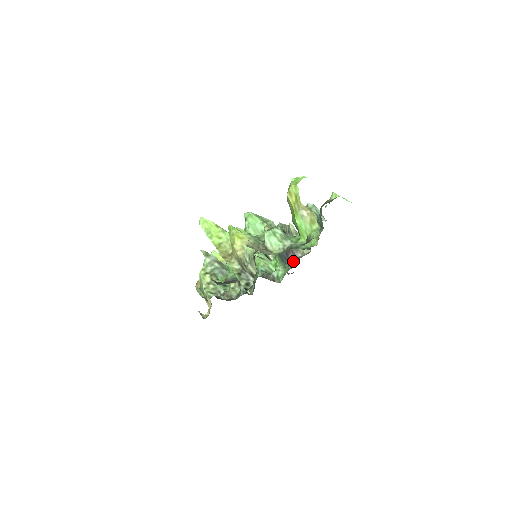
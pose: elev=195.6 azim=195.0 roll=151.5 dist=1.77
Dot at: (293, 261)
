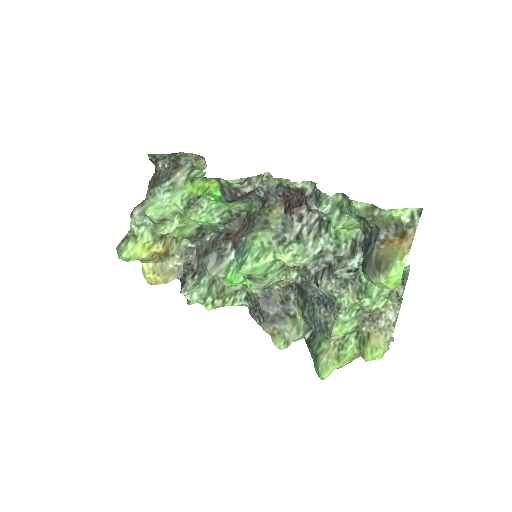
Dot at: (253, 193)
